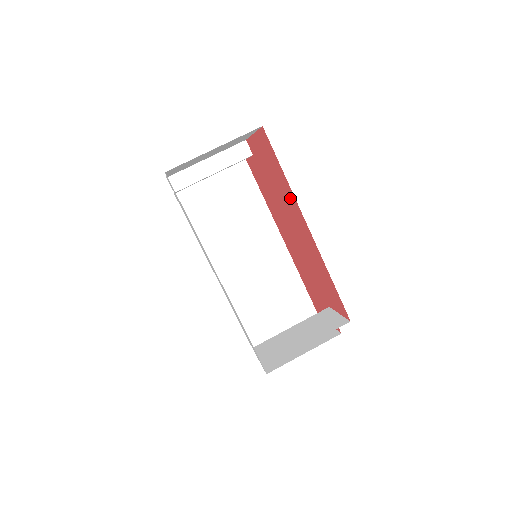
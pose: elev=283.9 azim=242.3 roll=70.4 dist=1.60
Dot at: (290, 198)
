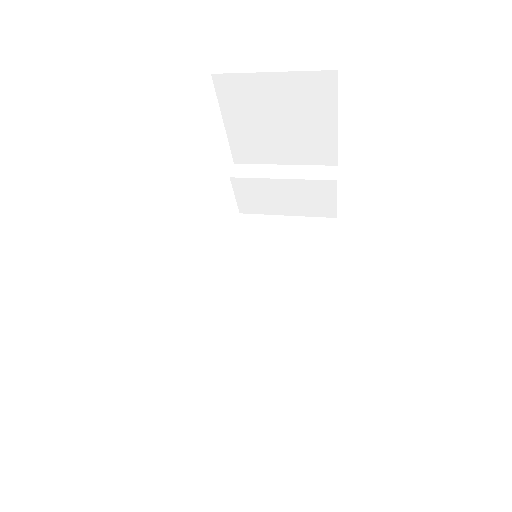
Dot at: occluded
